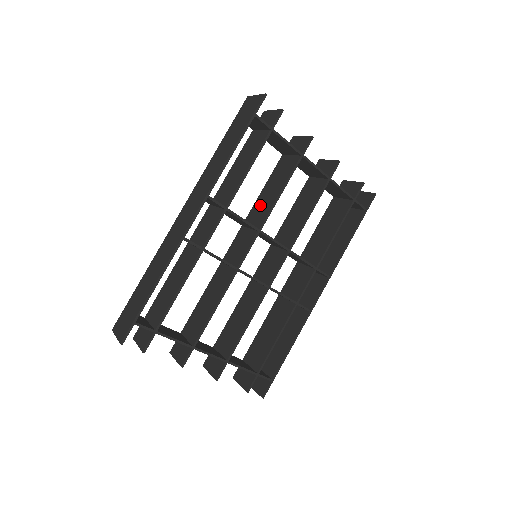
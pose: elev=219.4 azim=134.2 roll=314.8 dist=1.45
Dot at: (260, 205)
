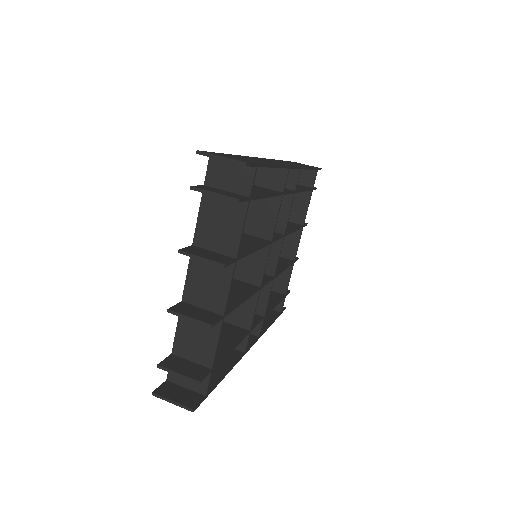
Dot at: occluded
